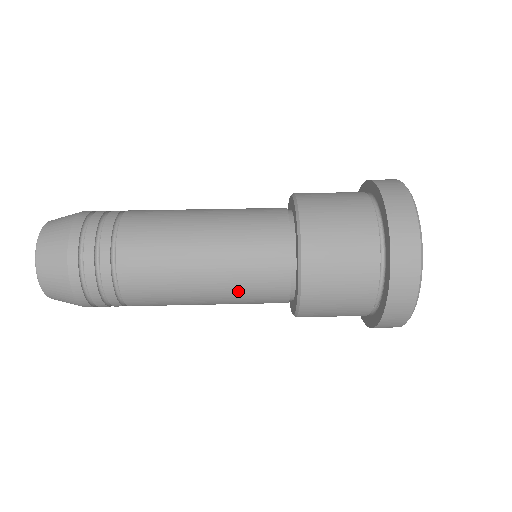
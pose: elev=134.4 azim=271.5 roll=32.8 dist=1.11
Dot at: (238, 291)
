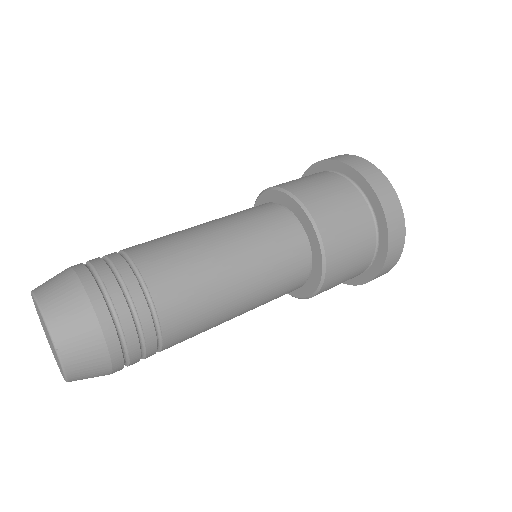
Dot at: (268, 295)
